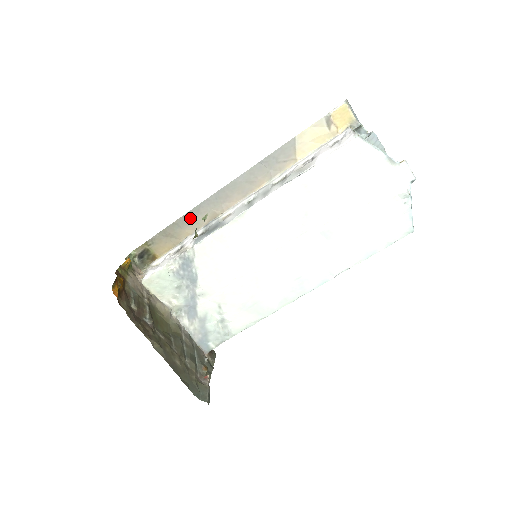
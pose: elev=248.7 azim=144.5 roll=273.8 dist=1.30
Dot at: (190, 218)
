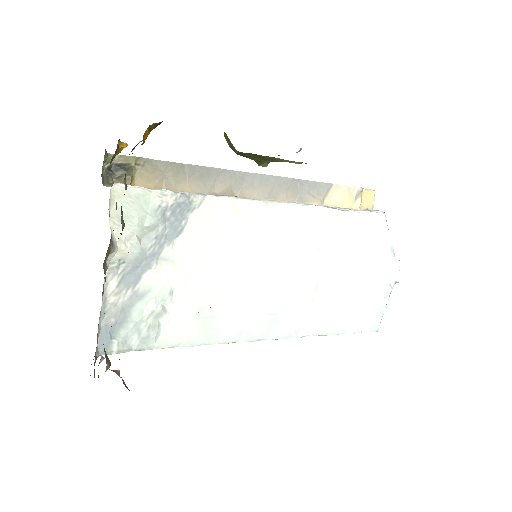
Dot at: (204, 174)
